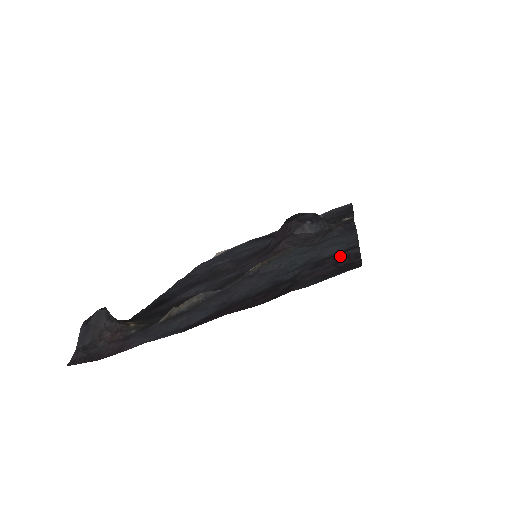
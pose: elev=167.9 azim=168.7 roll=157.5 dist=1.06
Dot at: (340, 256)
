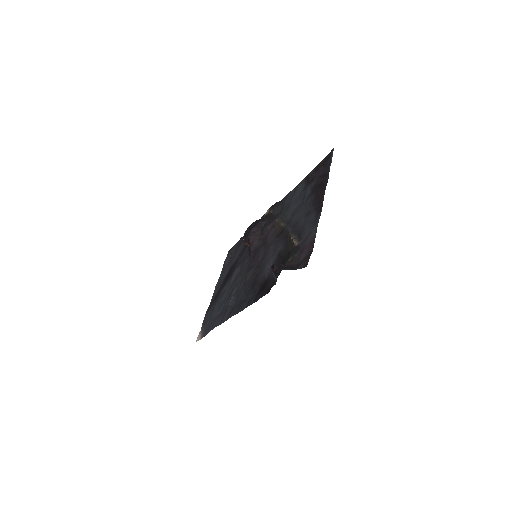
Dot at: (312, 174)
